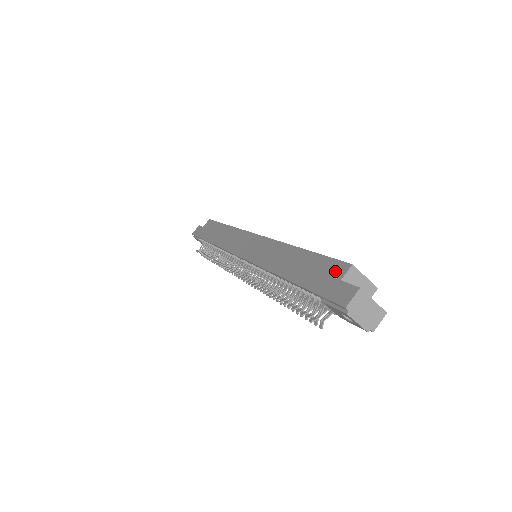
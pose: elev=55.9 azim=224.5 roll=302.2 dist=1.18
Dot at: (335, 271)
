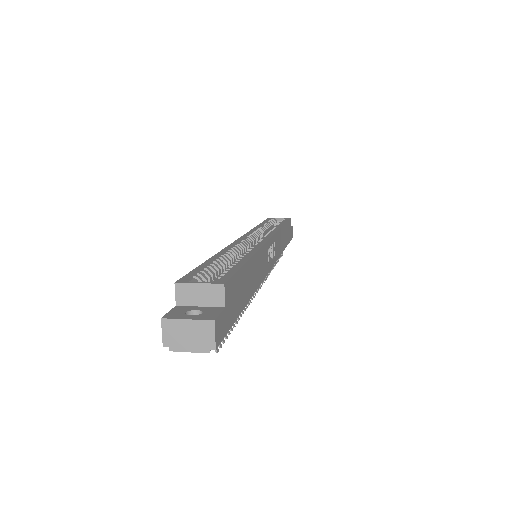
Dot at: occluded
